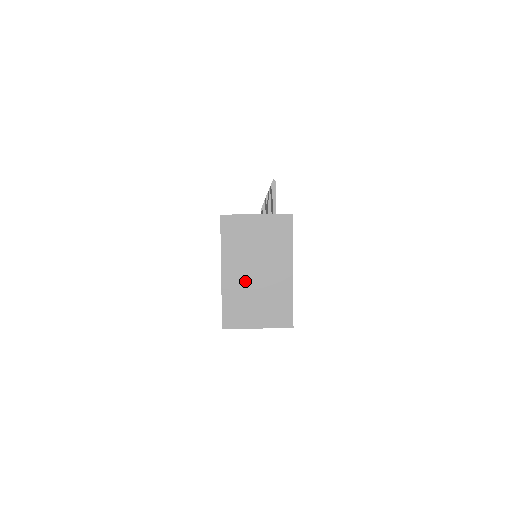
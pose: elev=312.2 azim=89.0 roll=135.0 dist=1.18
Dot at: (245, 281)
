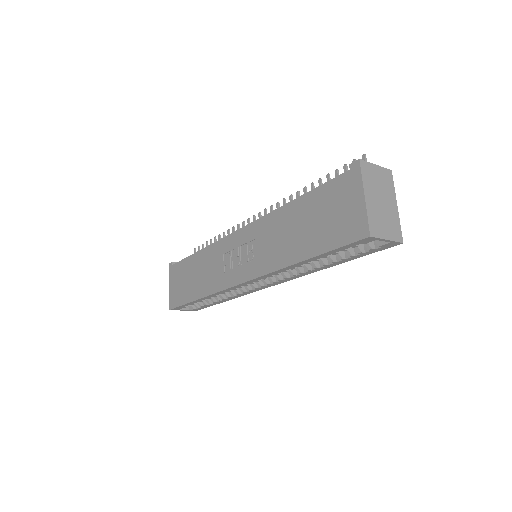
Dot at: (377, 206)
